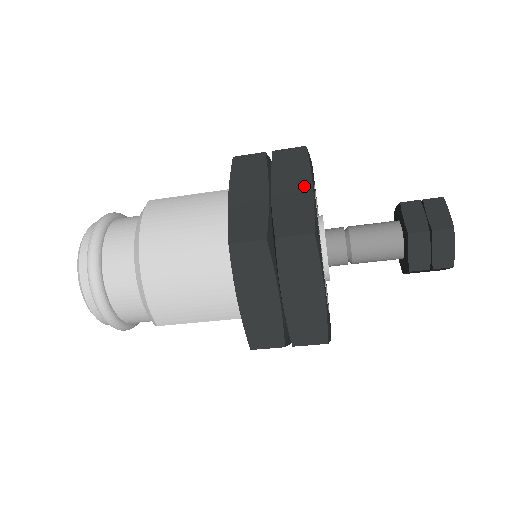
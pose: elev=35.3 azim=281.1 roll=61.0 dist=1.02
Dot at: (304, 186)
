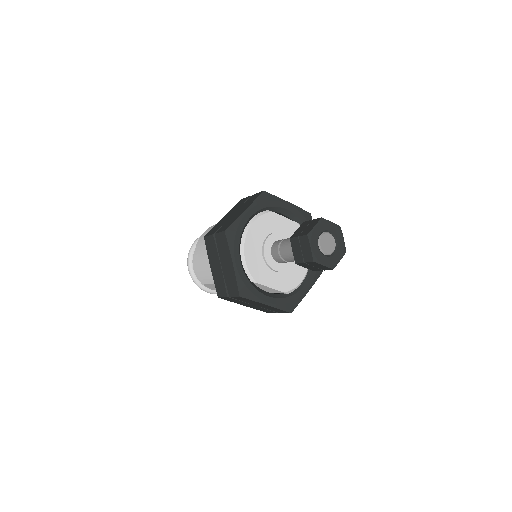
Dot at: (243, 210)
